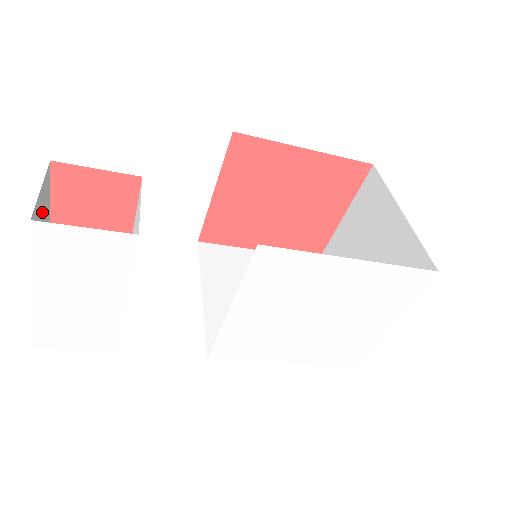
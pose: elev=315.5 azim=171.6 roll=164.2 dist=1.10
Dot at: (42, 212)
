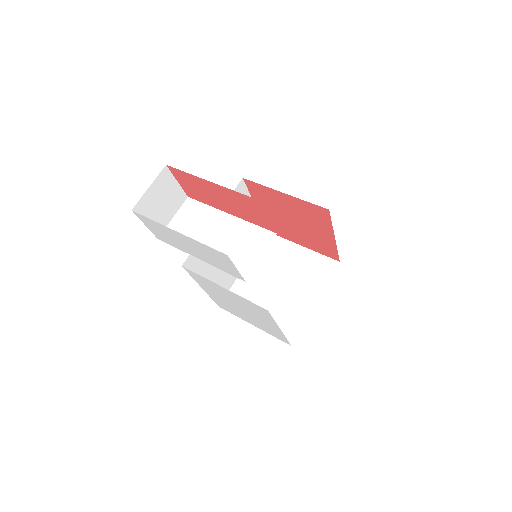
Dot at: occluded
